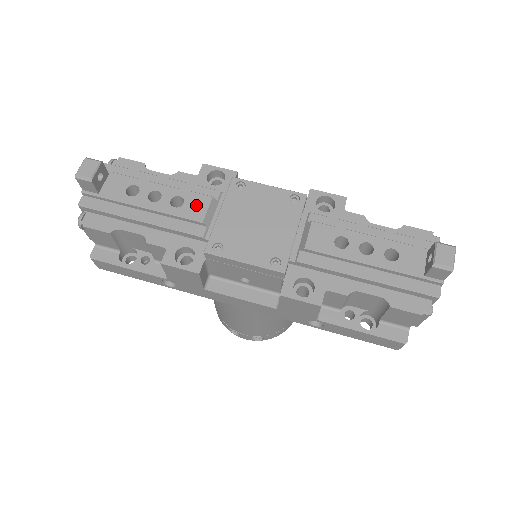
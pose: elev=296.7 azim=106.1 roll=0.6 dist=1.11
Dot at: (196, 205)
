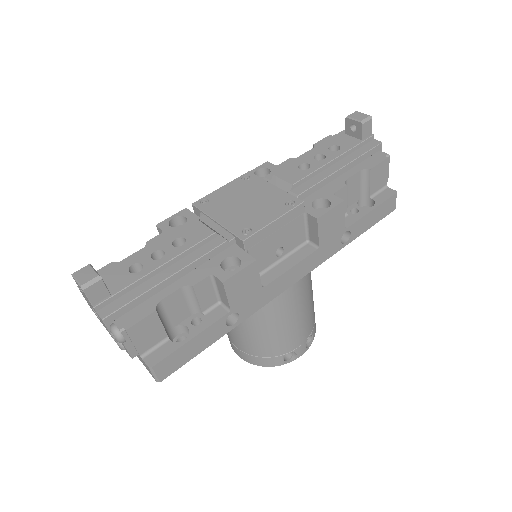
Dot at: (195, 231)
